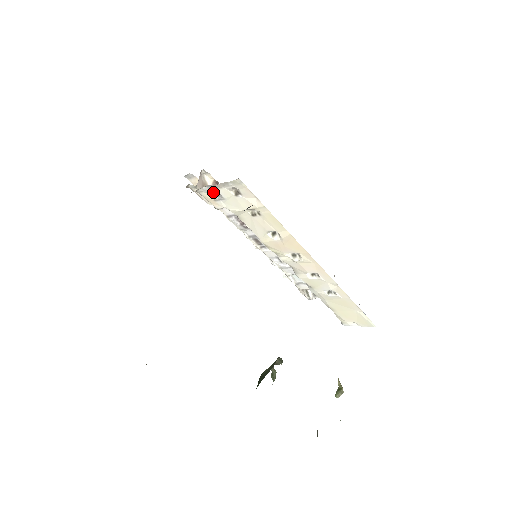
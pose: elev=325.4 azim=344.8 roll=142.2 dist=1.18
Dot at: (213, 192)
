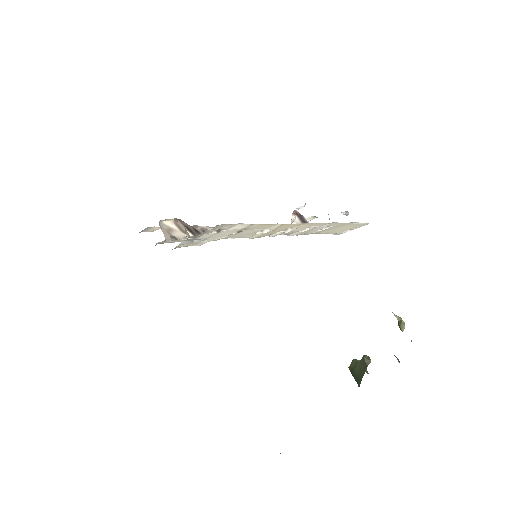
Dot at: (191, 240)
